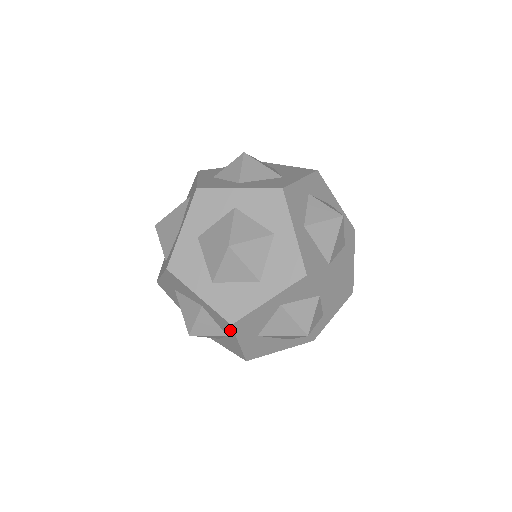
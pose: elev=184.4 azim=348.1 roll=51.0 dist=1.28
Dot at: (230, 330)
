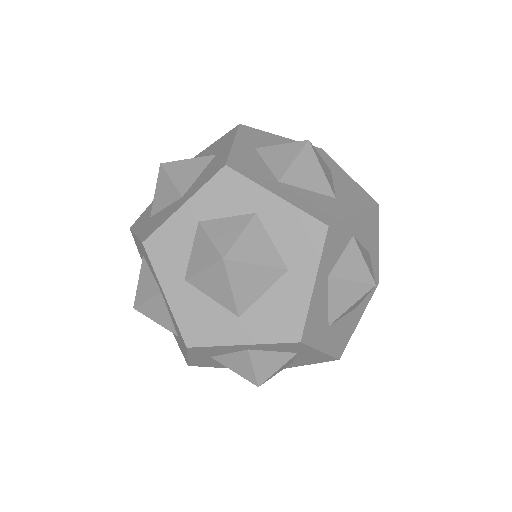
Dot at: occluded
